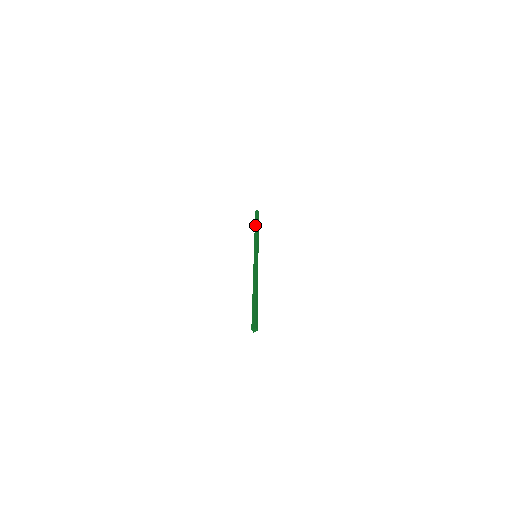
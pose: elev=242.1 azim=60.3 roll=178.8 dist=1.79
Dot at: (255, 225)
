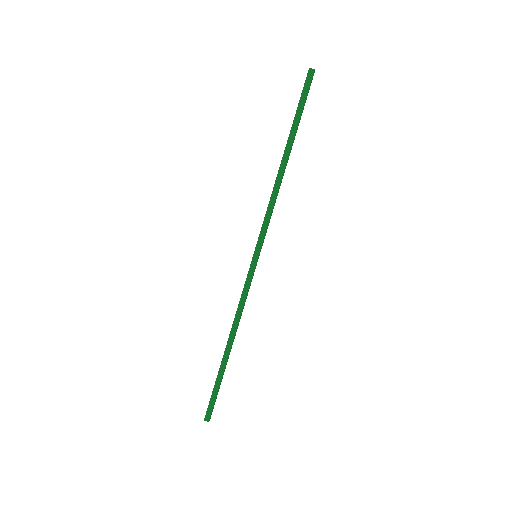
Dot at: (225, 358)
